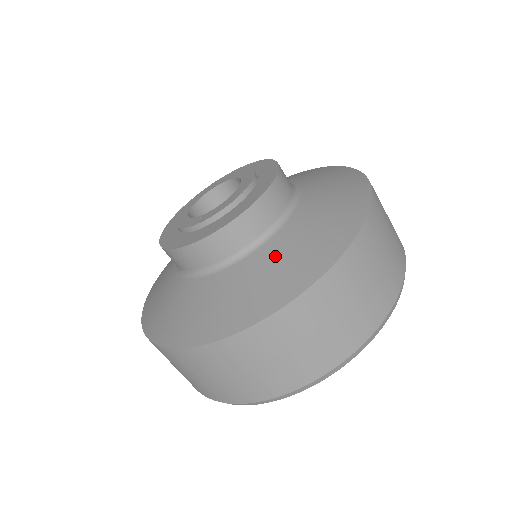
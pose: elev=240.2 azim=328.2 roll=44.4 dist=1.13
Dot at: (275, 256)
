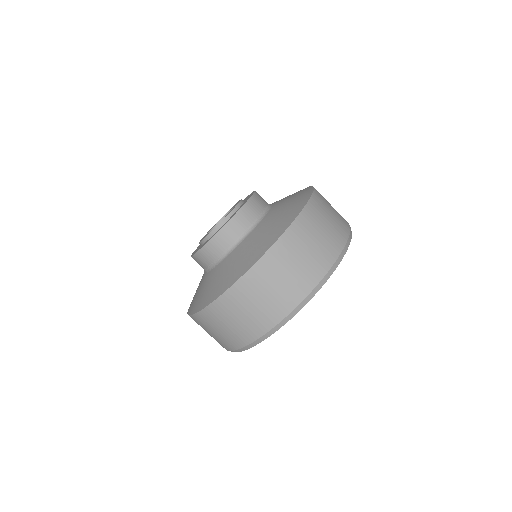
Dot at: (284, 201)
